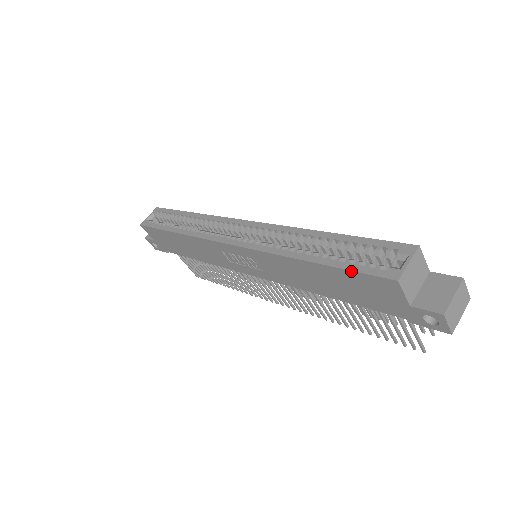
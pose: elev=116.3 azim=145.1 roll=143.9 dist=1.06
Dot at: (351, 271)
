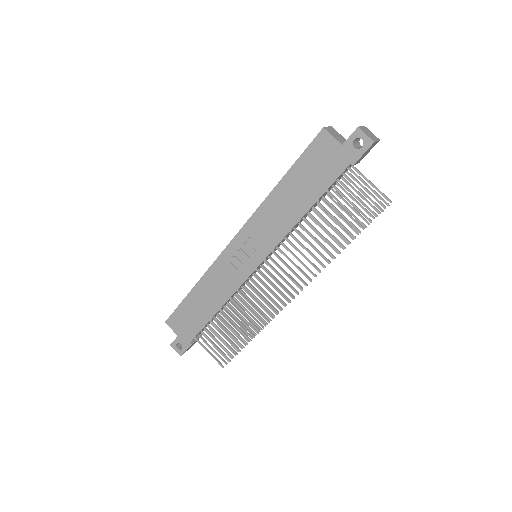
Dot at: (301, 155)
